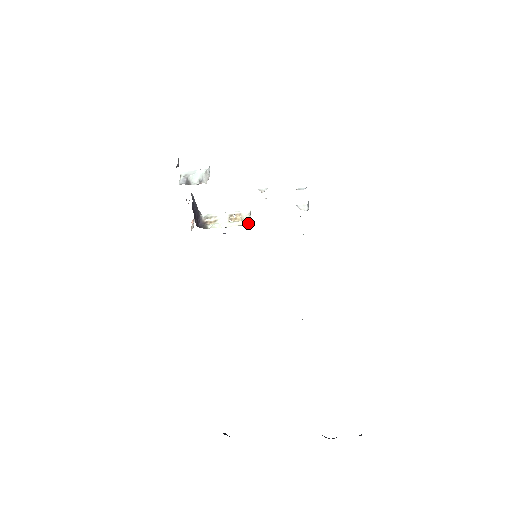
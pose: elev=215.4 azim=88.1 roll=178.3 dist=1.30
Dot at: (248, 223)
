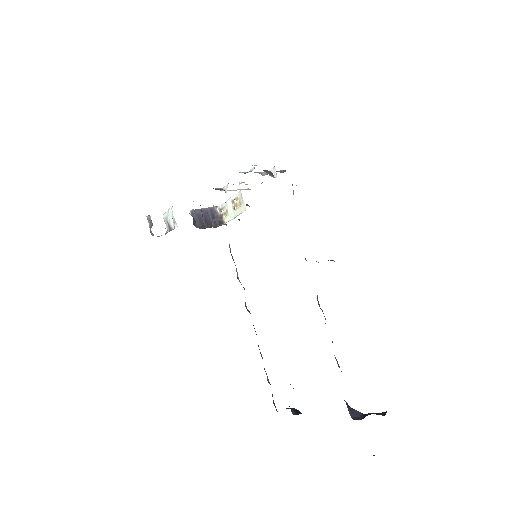
Dot at: (245, 208)
